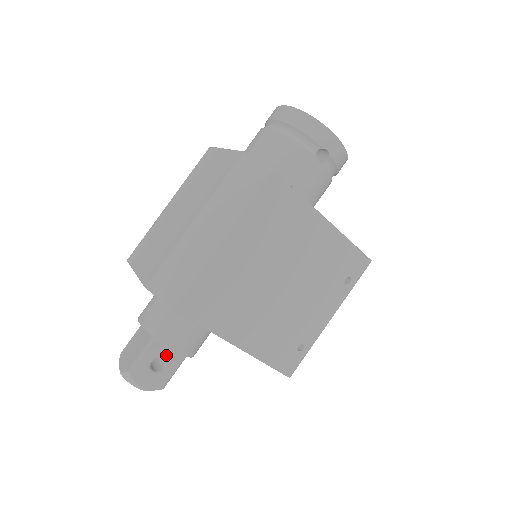
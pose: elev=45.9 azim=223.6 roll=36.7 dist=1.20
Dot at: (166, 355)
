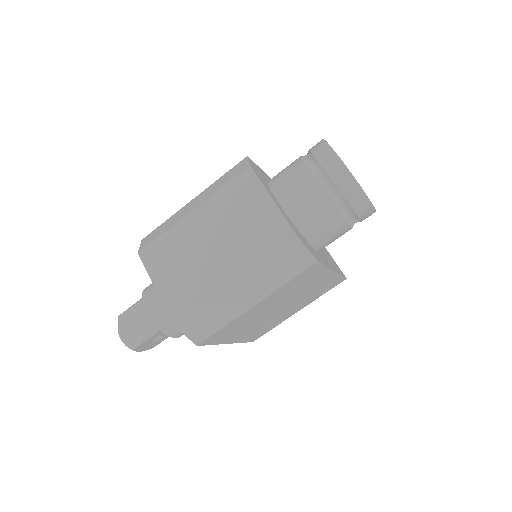
Dot at: occluded
